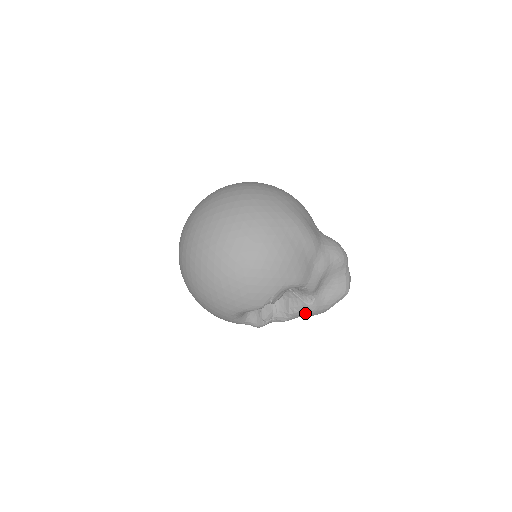
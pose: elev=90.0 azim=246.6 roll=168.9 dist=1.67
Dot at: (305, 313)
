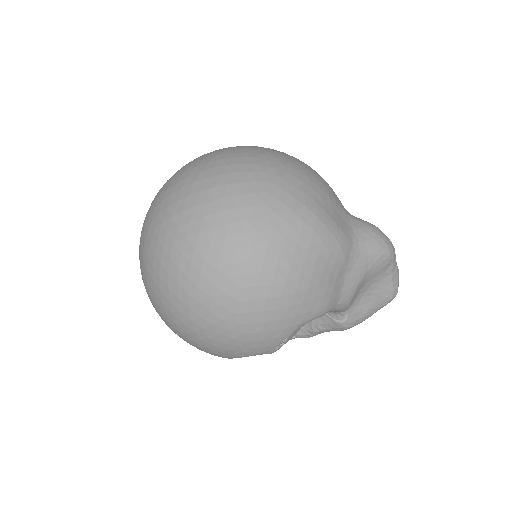
Dot at: (336, 330)
